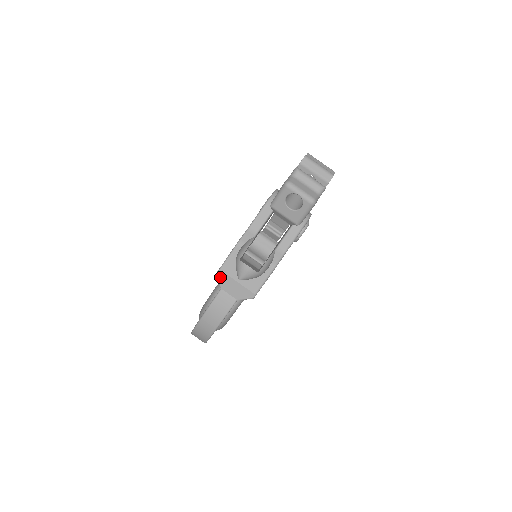
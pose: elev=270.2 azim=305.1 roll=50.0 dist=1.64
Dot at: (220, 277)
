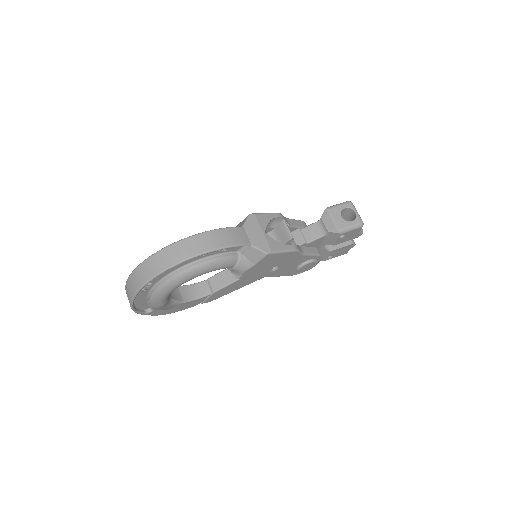
Dot at: (250, 218)
